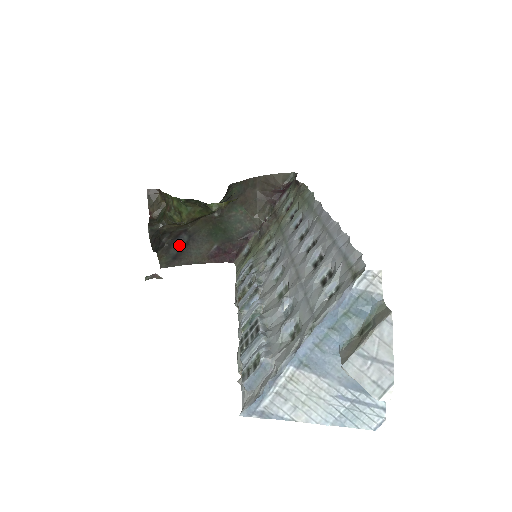
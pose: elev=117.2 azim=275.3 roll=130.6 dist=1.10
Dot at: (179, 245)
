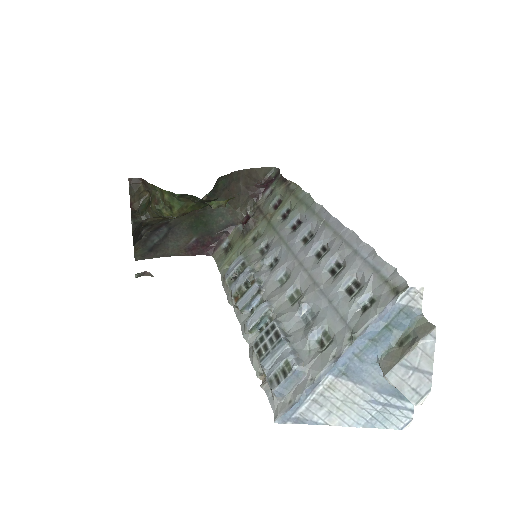
Dot at: (157, 237)
